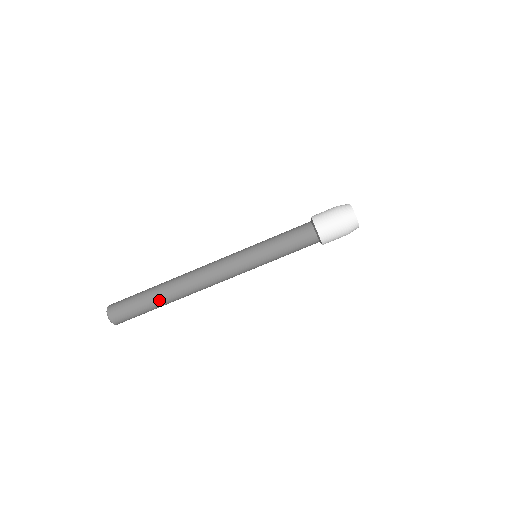
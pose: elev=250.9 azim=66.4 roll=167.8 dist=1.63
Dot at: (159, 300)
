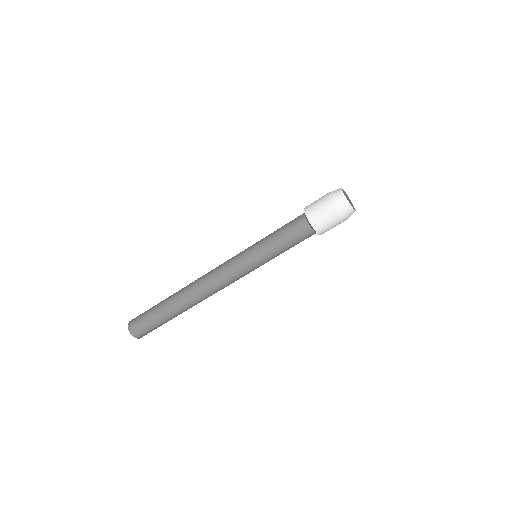
Dot at: occluded
